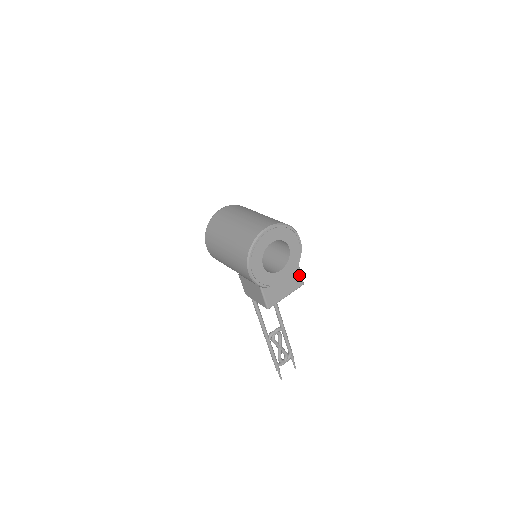
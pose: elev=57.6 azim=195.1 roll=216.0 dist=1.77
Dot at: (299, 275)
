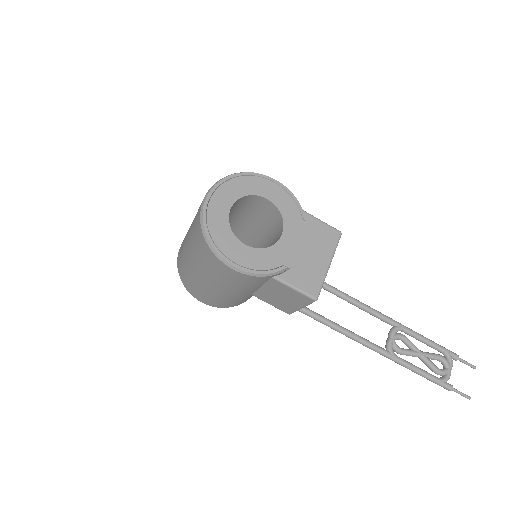
Dot at: (321, 225)
